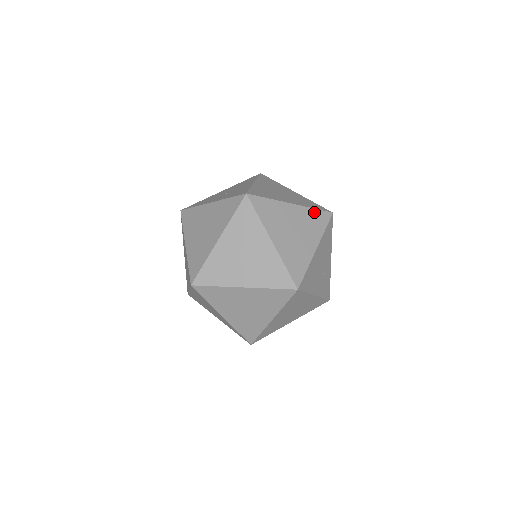
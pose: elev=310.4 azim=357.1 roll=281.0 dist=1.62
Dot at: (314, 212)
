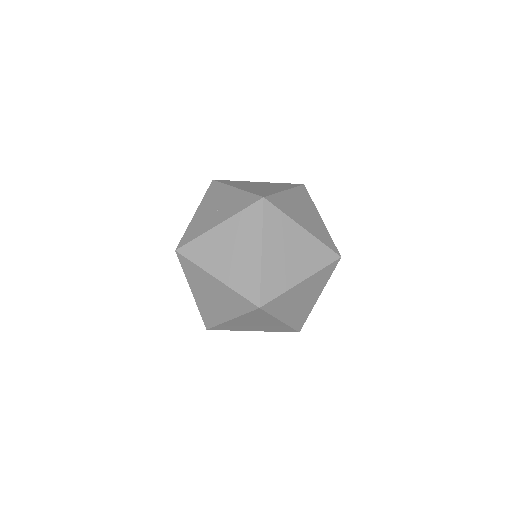
Dot at: (298, 190)
